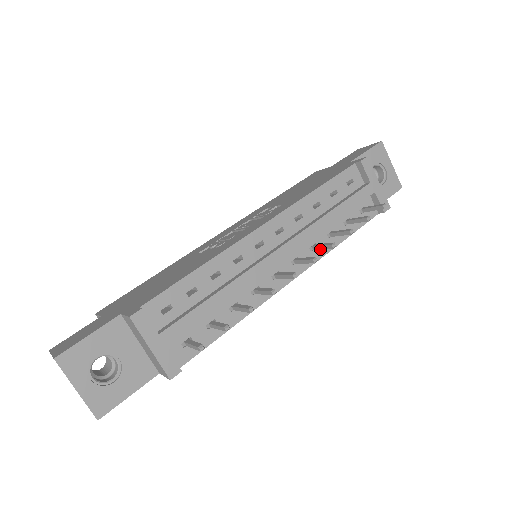
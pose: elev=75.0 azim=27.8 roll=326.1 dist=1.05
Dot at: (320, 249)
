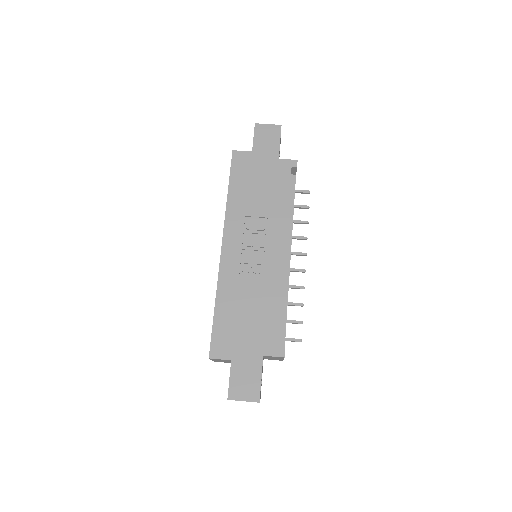
Dot at: occluded
